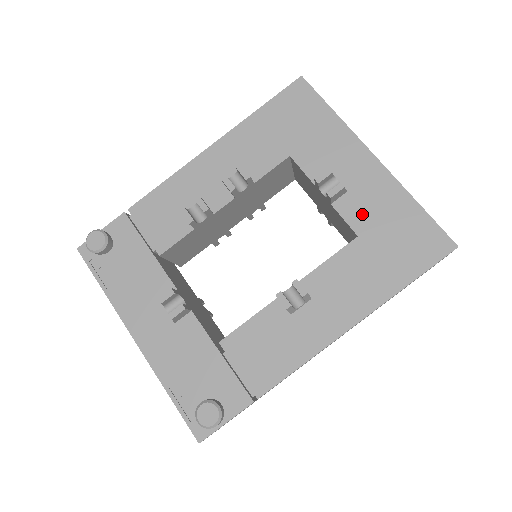
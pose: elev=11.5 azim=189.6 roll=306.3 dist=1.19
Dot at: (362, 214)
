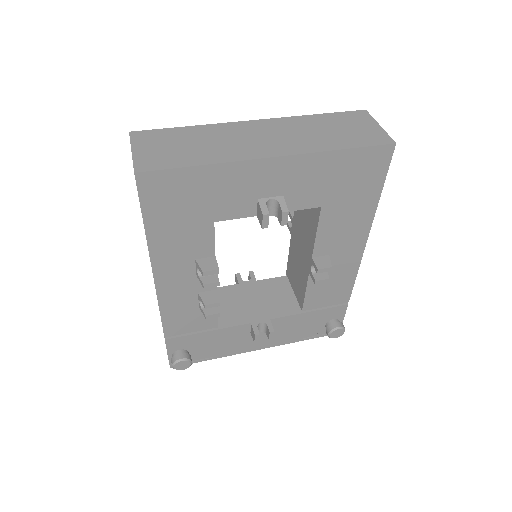
Dot at: (309, 195)
